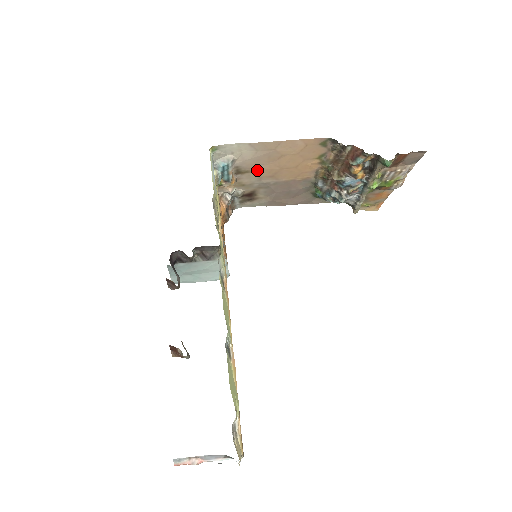
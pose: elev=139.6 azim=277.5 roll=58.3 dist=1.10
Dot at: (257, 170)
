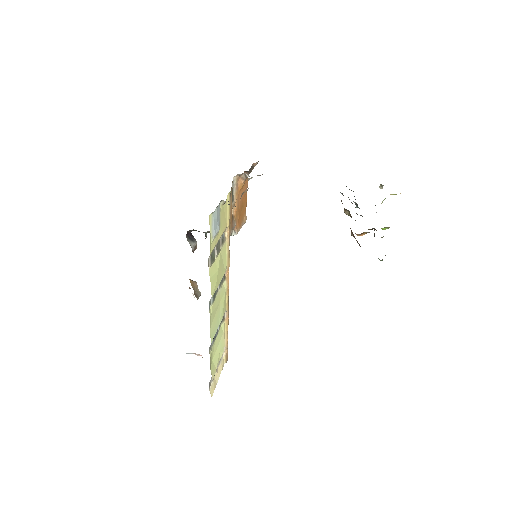
Dot at: occluded
